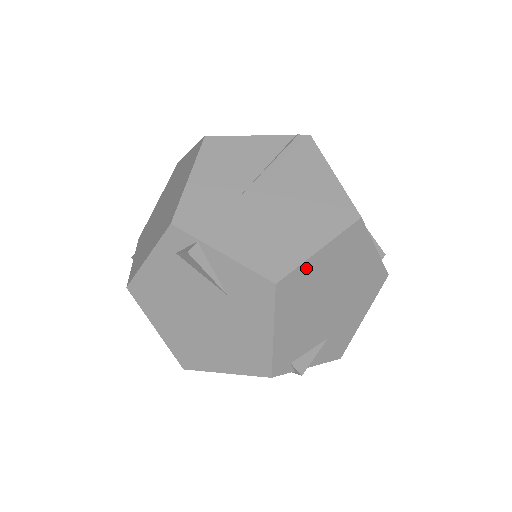
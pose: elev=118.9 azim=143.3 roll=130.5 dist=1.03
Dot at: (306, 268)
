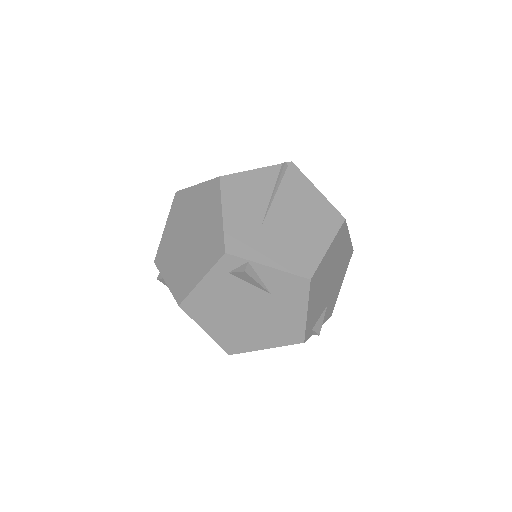
Dot at: (322, 263)
